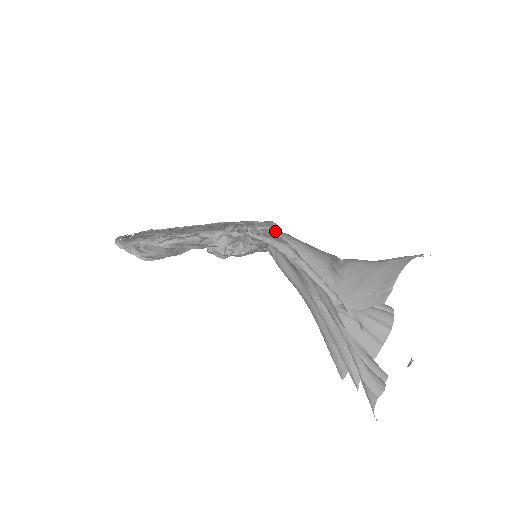
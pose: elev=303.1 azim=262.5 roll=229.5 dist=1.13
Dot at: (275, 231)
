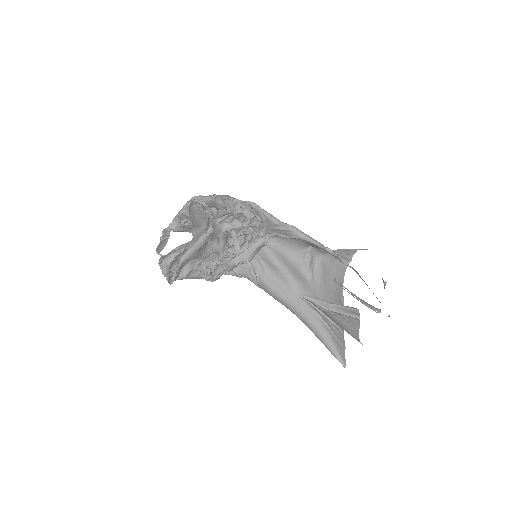
Dot at: (267, 231)
